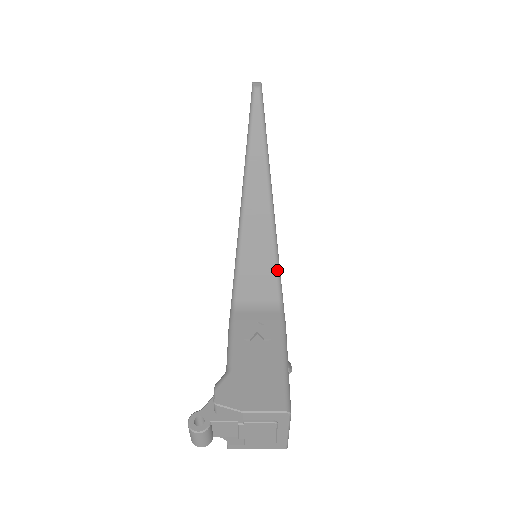
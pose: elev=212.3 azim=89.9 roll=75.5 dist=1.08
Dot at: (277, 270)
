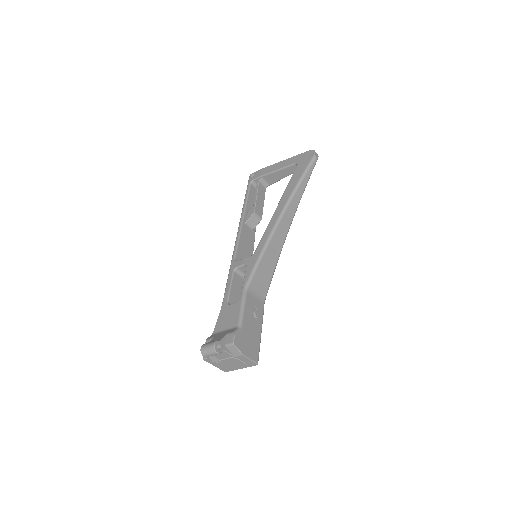
Dot at: (271, 280)
